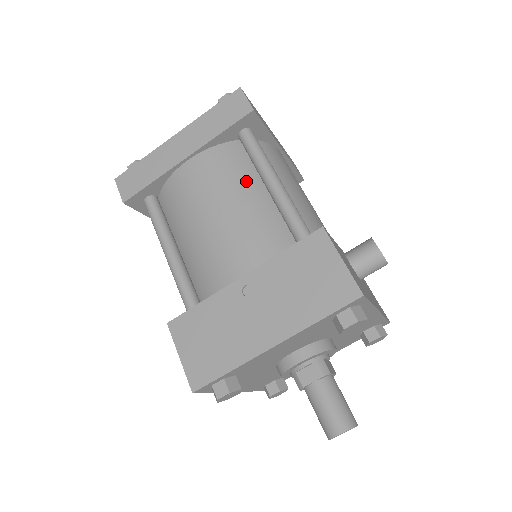
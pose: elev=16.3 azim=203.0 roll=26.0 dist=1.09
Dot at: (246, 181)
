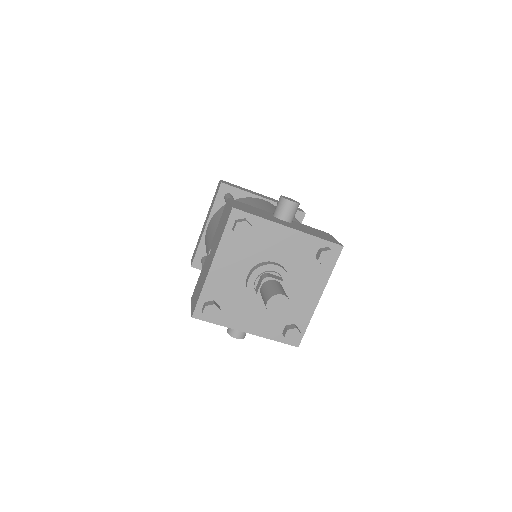
Dot at: occluded
